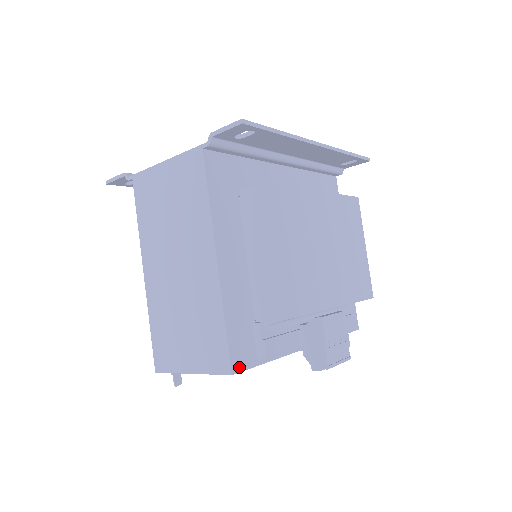
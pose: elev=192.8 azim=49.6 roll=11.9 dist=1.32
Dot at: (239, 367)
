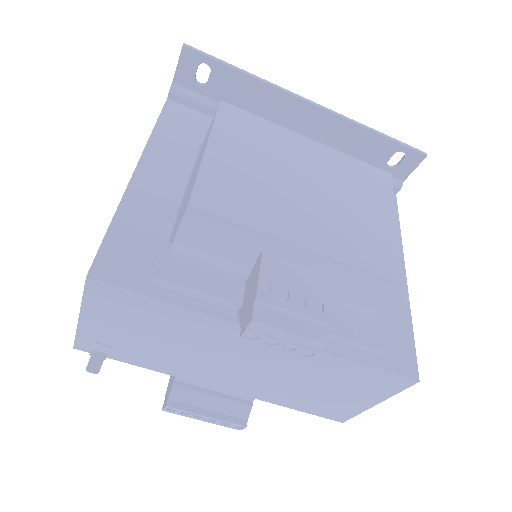
Dot at: (106, 276)
